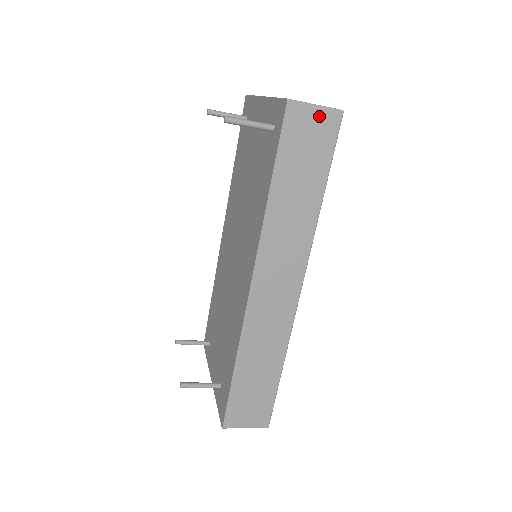
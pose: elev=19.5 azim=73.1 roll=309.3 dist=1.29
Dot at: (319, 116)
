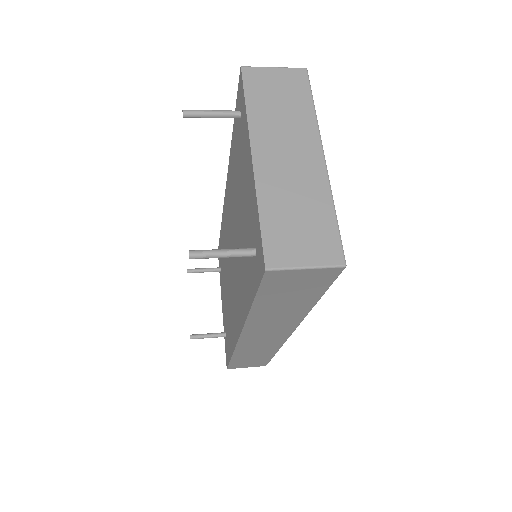
Dot at: (310, 273)
